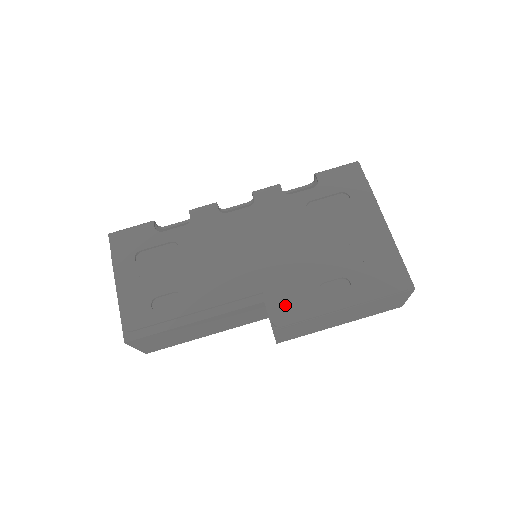
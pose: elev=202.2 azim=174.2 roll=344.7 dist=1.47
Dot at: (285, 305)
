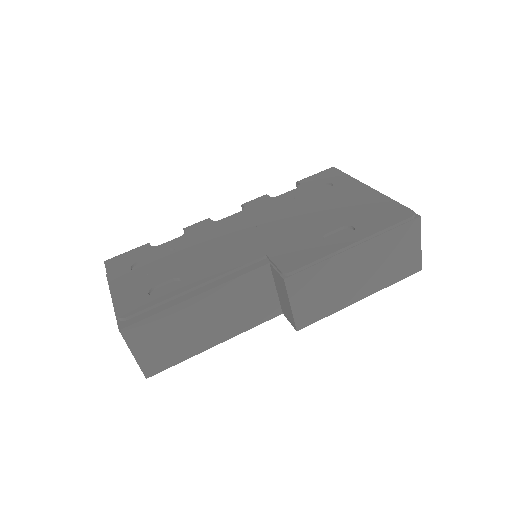
Dot at: (291, 257)
